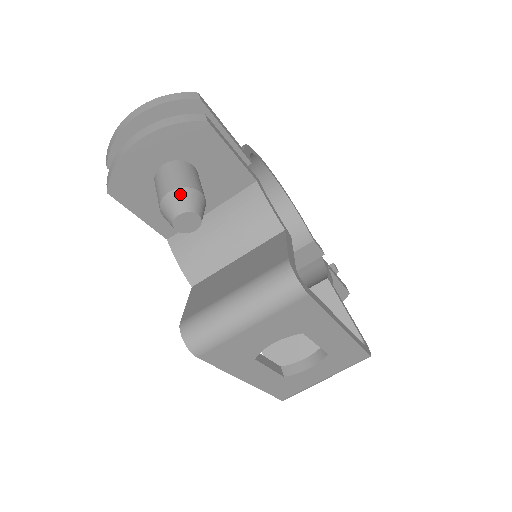
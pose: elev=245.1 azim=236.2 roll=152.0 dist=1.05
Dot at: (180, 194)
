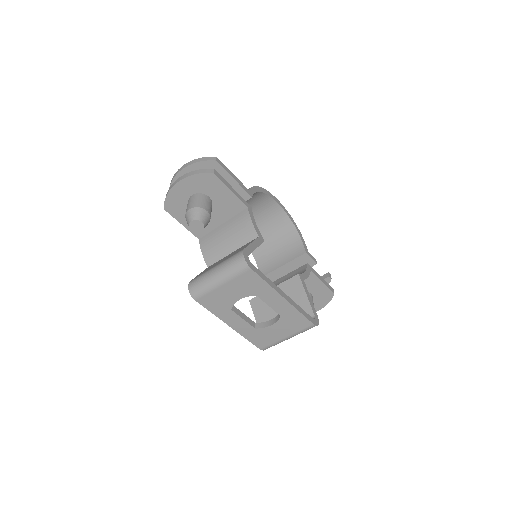
Dot at: (194, 211)
